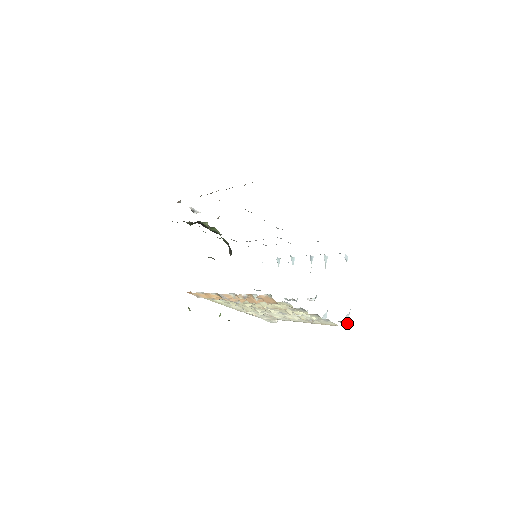
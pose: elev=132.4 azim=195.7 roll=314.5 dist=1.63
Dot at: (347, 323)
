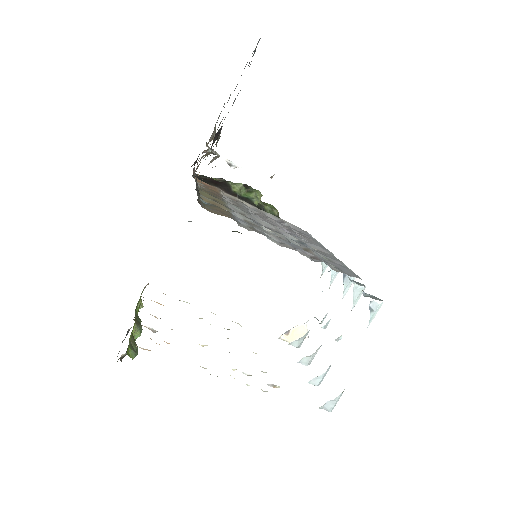
Dot at: (329, 411)
